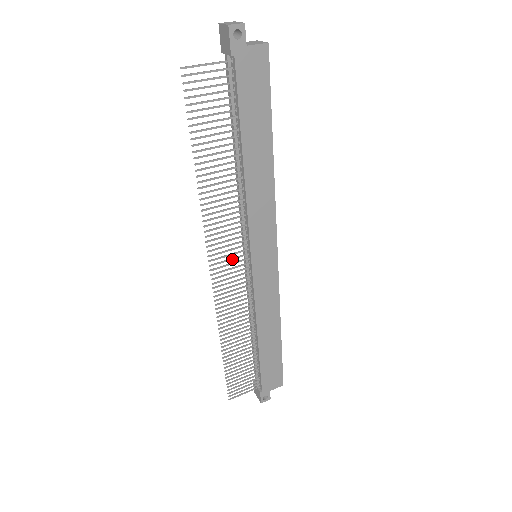
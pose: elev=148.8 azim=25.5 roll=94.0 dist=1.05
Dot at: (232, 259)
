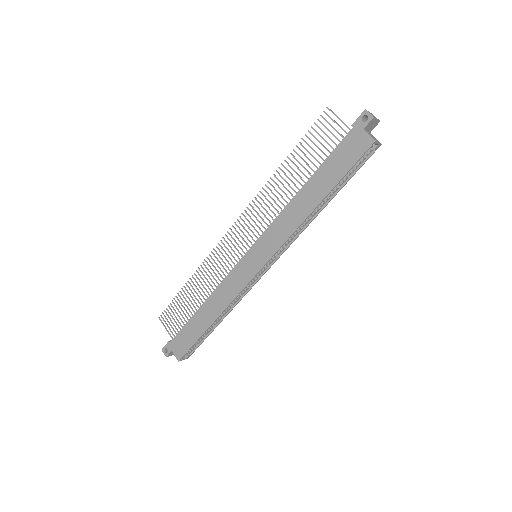
Dot at: (245, 236)
